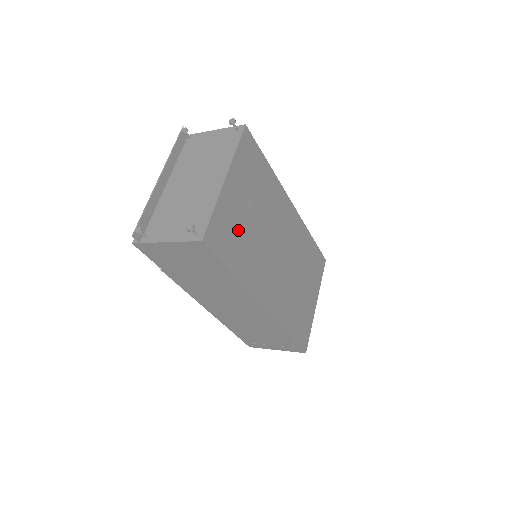
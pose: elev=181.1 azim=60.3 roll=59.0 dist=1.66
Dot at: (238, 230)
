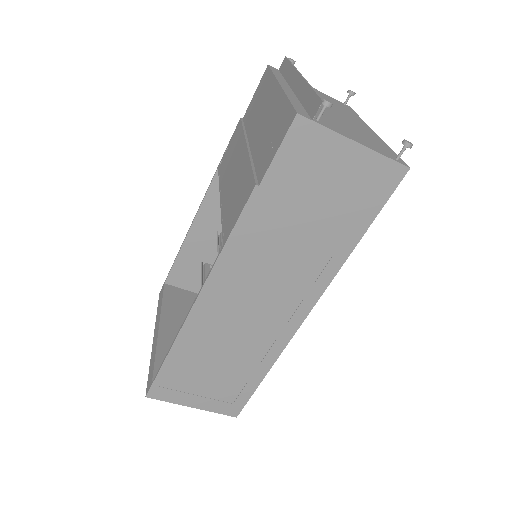
Dot at: occluded
